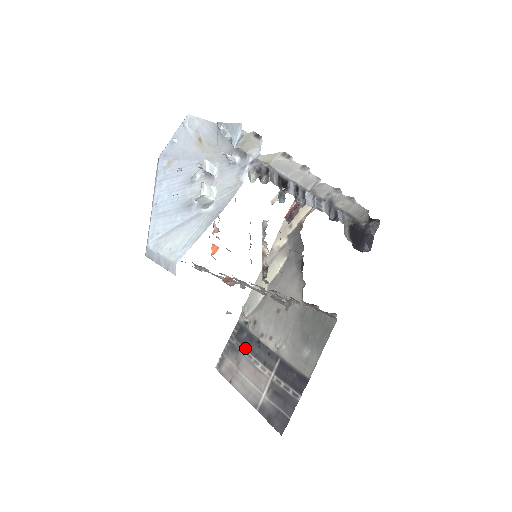
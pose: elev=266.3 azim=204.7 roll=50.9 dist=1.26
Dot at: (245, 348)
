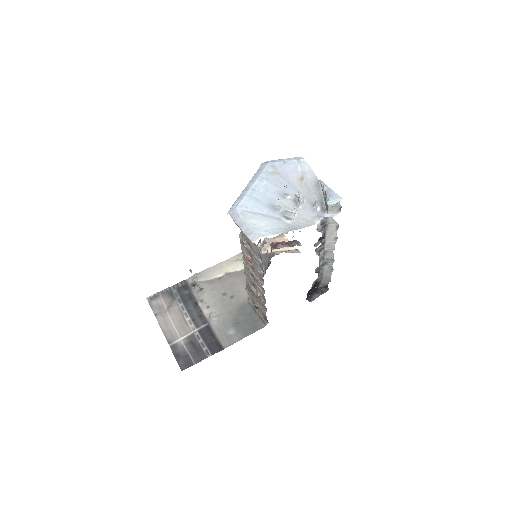
Dot at: (182, 300)
